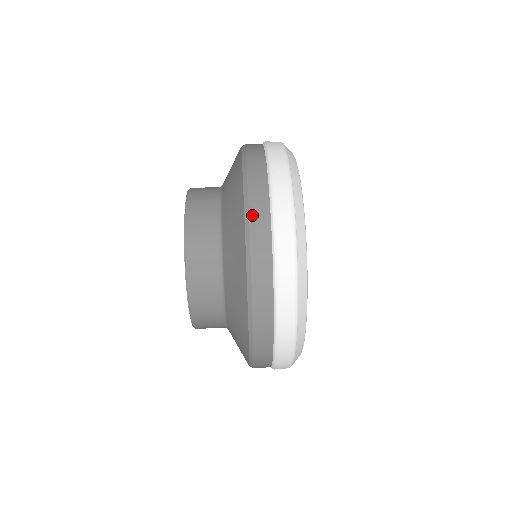
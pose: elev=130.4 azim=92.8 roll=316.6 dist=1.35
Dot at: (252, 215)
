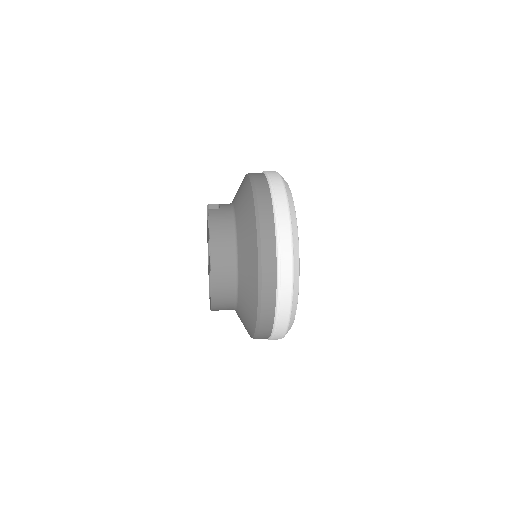
Dot at: (263, 249)
